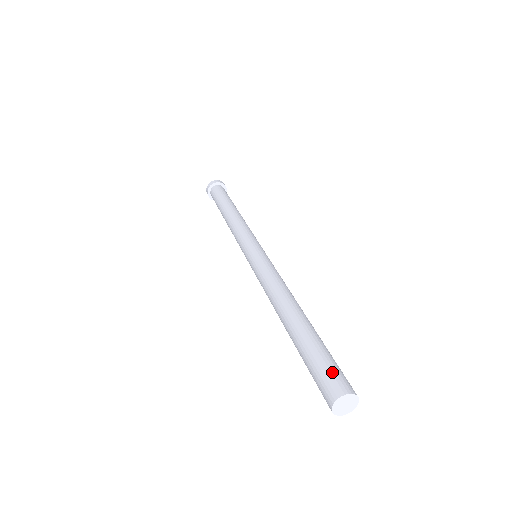
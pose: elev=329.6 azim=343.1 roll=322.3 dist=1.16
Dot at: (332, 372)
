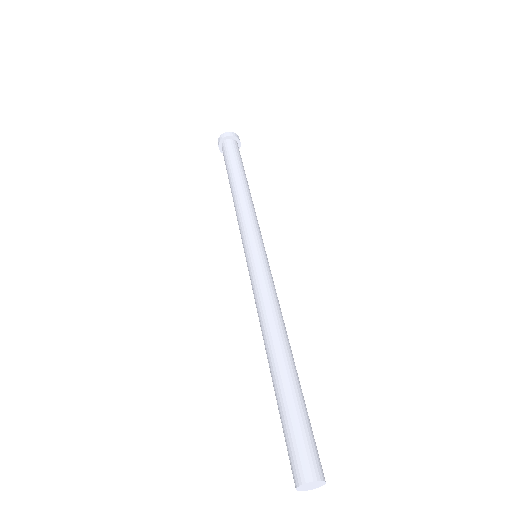
Dot at: (295, 451)
